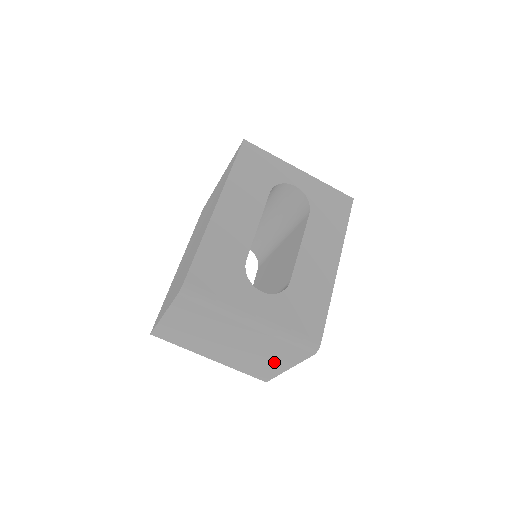
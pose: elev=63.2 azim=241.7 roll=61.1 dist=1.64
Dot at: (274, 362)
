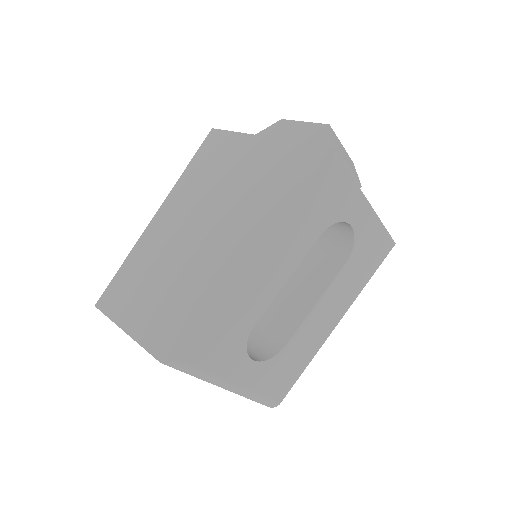
Dot at: occluded
